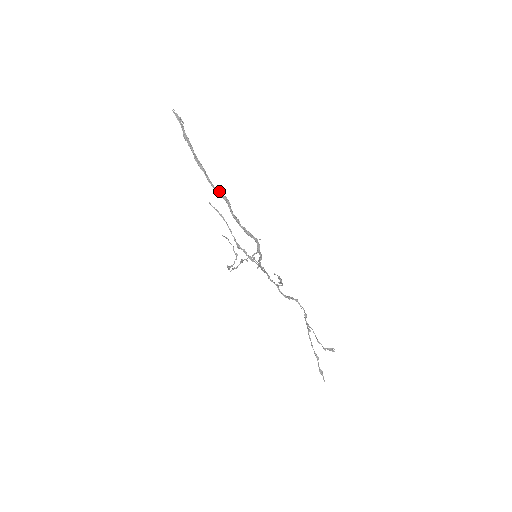
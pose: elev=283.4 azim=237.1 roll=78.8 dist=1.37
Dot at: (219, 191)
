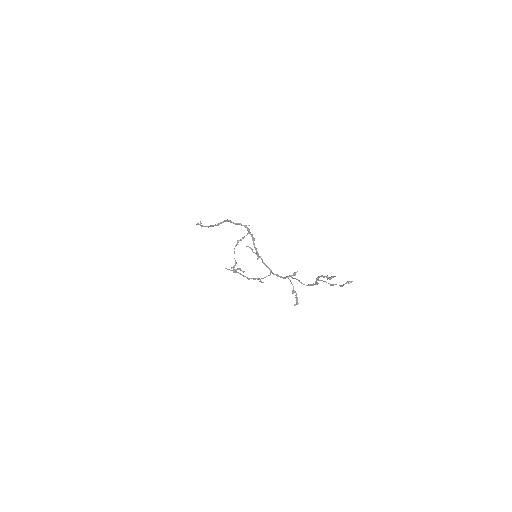
Dot at: (219, 223)
